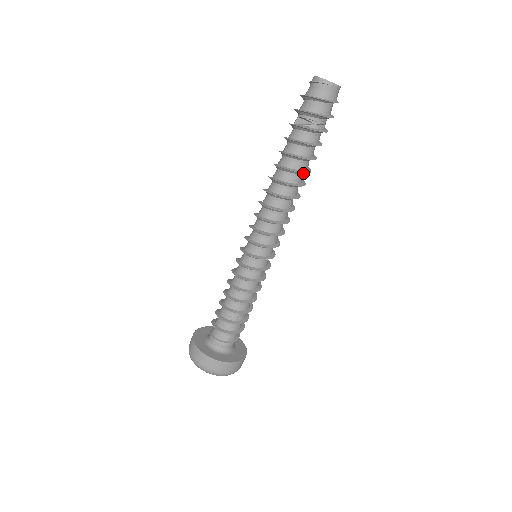
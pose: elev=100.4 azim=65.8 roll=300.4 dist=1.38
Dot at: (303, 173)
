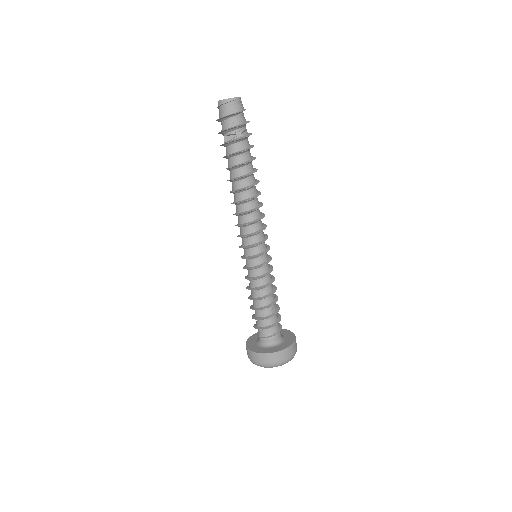
Dot at: occluded
